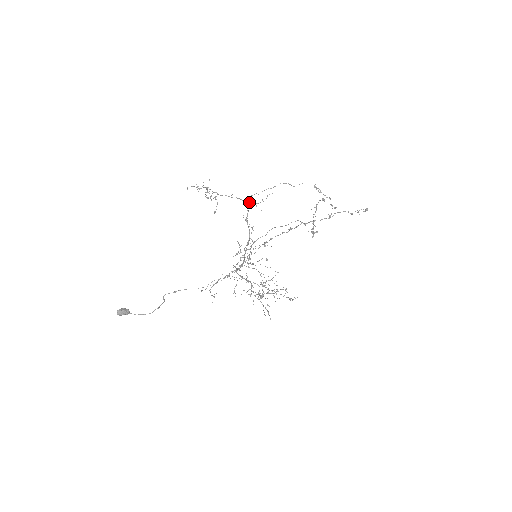
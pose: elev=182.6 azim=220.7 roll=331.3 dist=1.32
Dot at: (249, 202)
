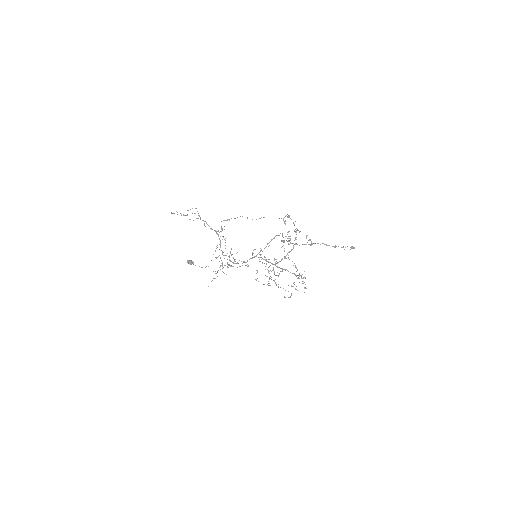
Dot at: (221, 226)
